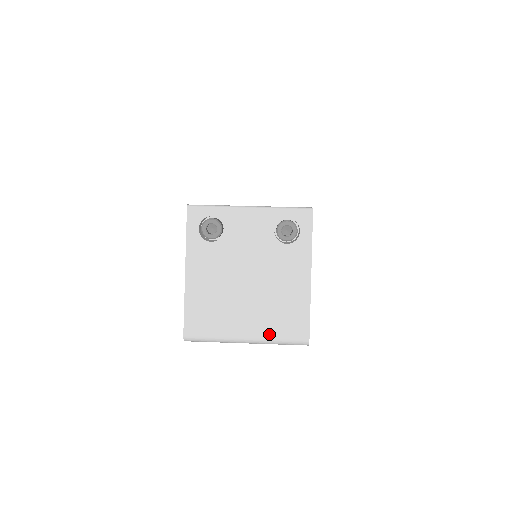
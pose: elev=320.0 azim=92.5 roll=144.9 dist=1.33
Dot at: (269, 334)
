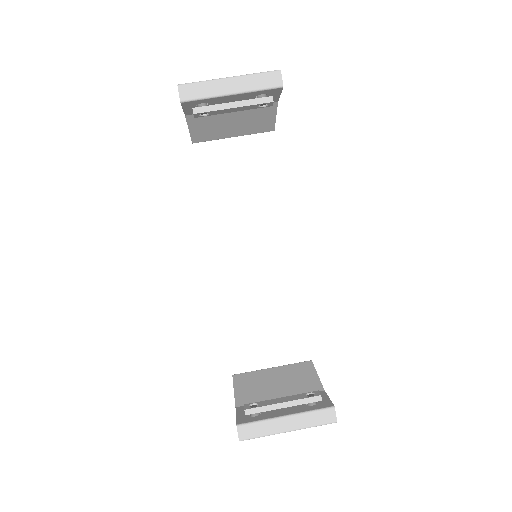
Dot at: occluded
